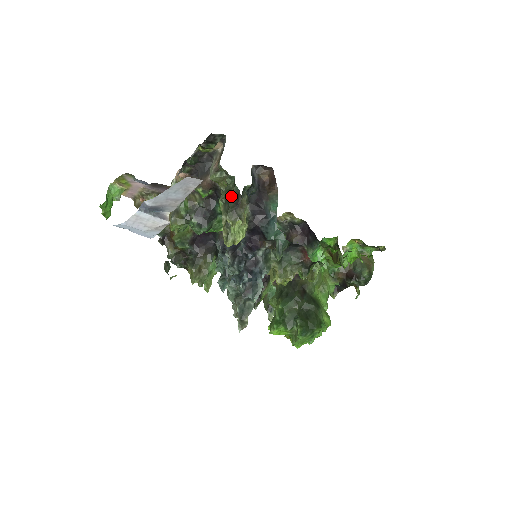
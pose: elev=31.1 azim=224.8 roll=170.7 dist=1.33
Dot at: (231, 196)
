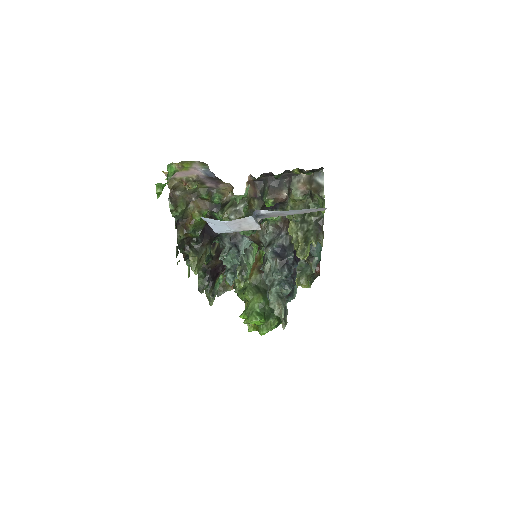
Dot at: (315, 220)
